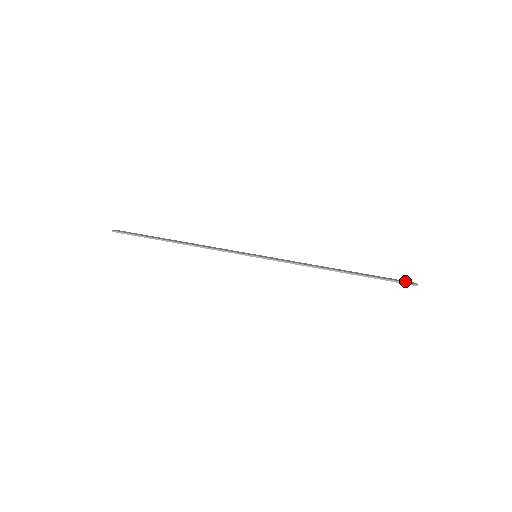
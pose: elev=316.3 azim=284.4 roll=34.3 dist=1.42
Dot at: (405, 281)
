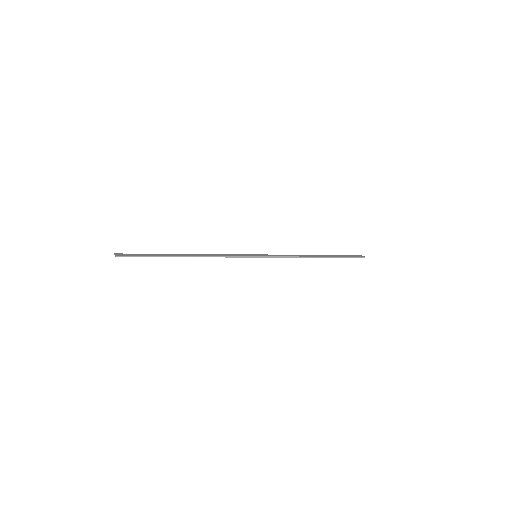
Dot at: (356, 255)
